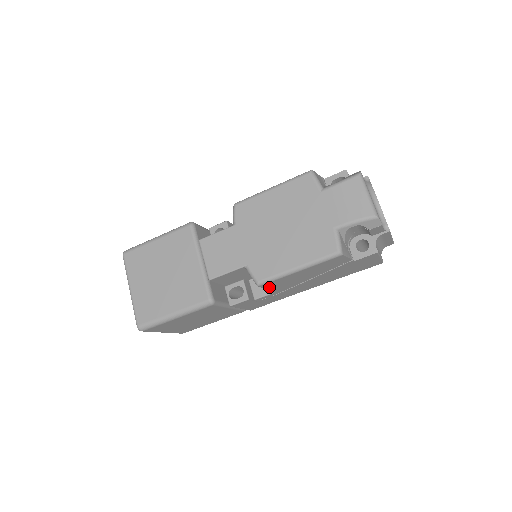
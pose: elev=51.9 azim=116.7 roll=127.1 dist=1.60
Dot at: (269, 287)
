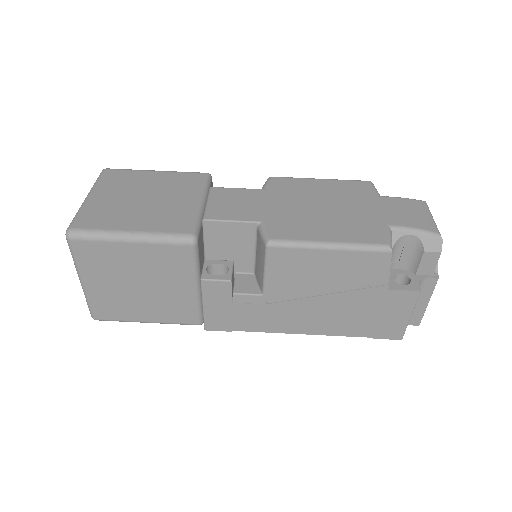
Dot at: (273, 266)
